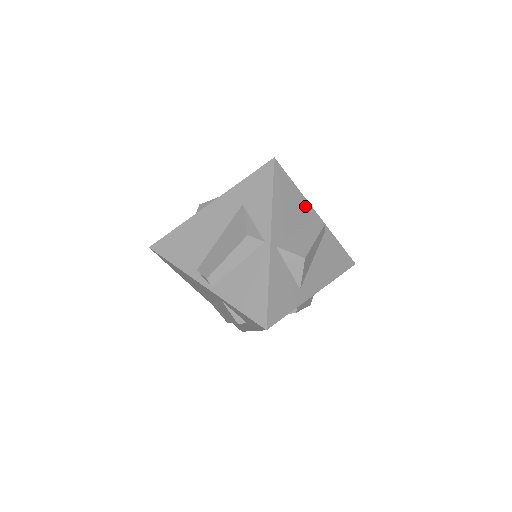
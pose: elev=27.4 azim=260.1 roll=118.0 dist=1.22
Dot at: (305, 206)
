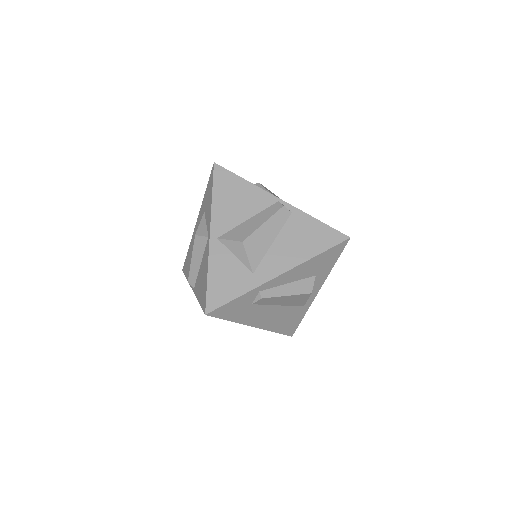
Dot at: (259, 194)
